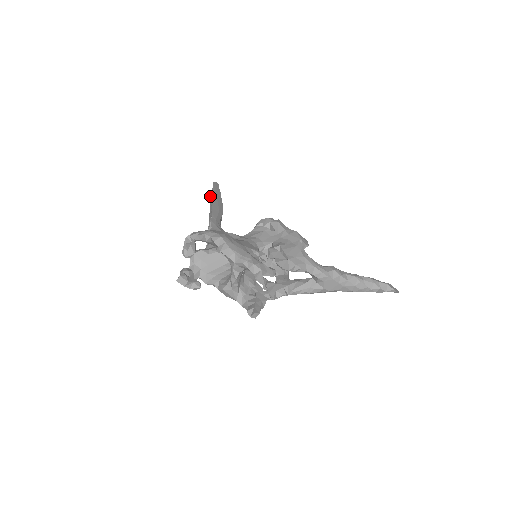
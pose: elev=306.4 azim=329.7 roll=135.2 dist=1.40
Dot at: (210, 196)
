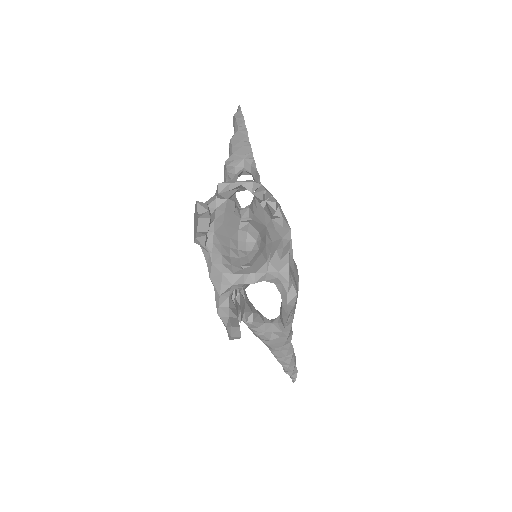
Dot at: (240, 124)
